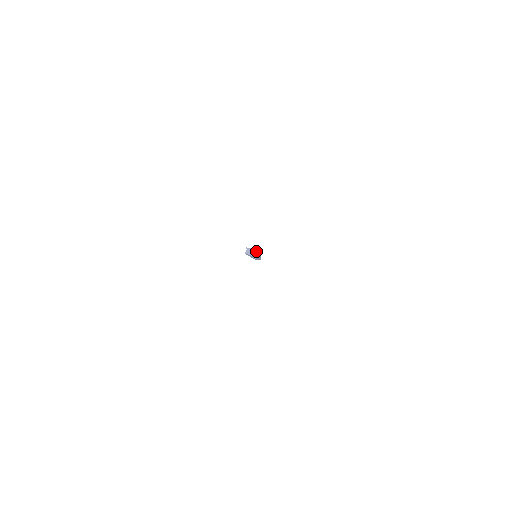
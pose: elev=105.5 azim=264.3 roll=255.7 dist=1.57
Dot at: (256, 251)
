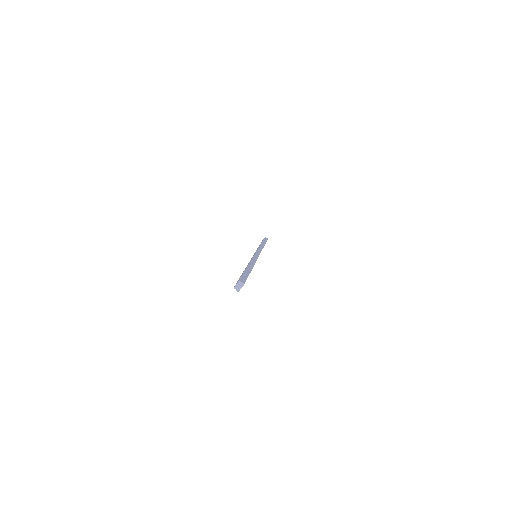
Dot at: (244, 275)
